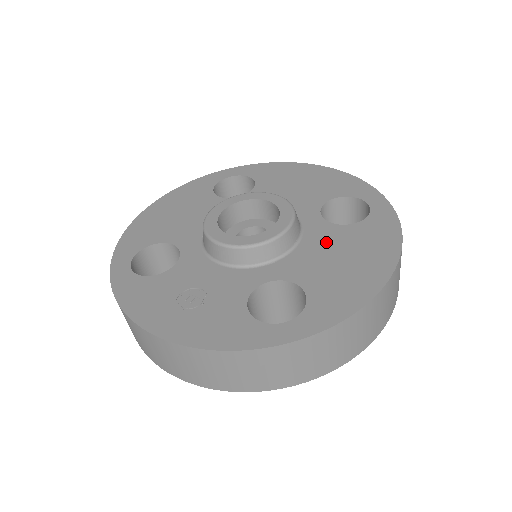
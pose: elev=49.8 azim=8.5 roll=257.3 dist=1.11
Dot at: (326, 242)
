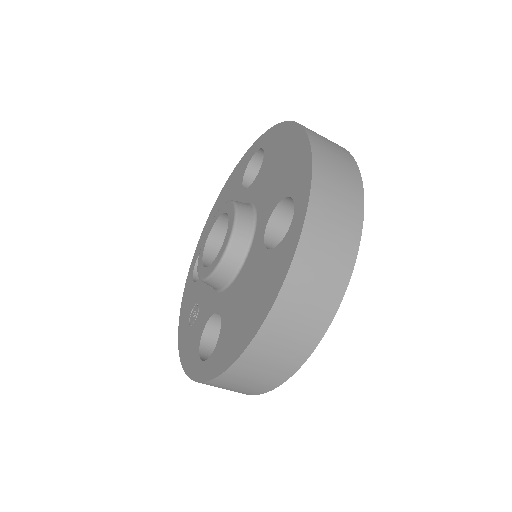
Dot at: (250, 273)
